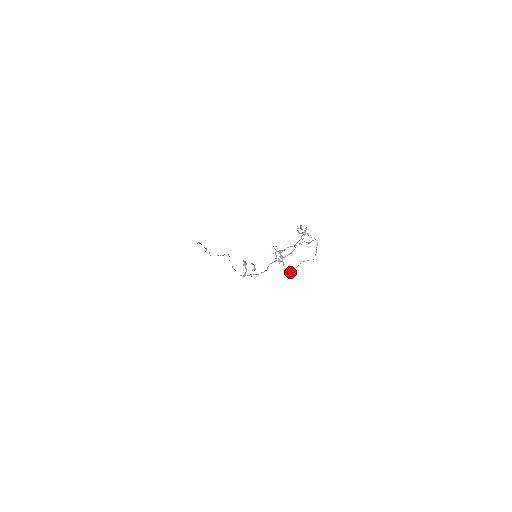
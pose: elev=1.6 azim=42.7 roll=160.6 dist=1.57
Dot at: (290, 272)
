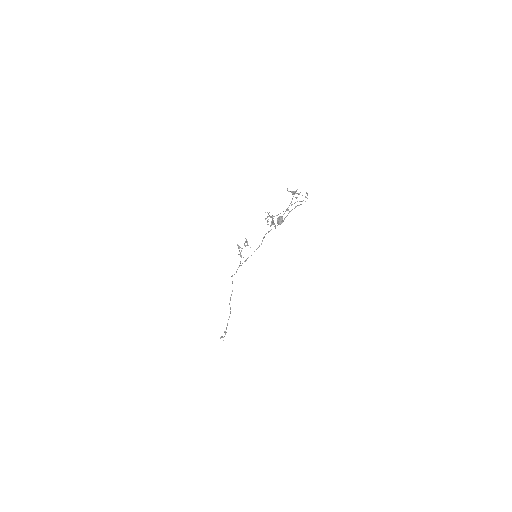
Dot at: (278, 220)
